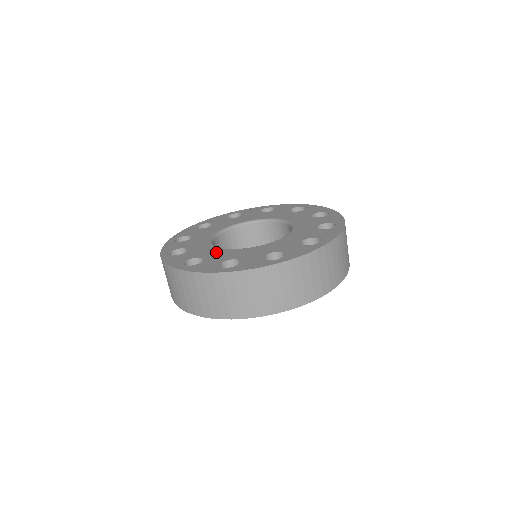
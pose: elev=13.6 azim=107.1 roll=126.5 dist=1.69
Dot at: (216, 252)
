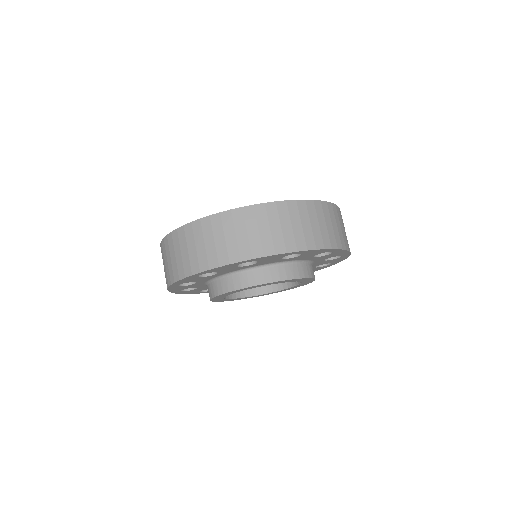
Dot at: occluded
